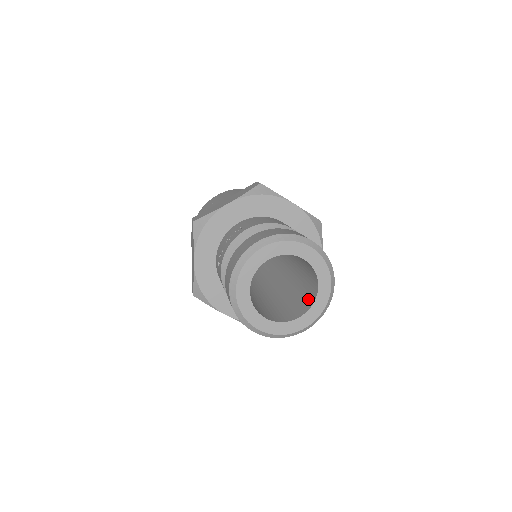
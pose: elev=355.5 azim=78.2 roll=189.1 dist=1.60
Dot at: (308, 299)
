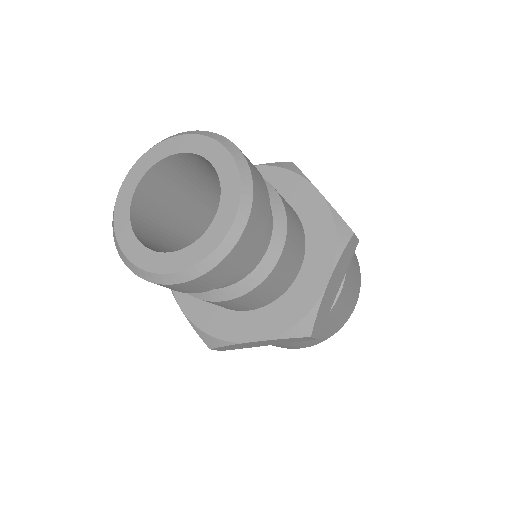
Dot at: occluded
